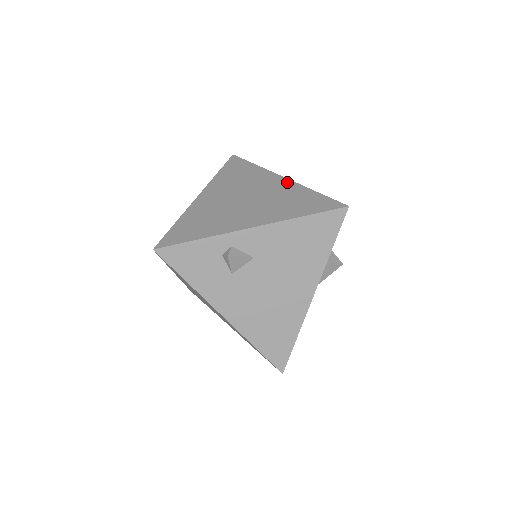
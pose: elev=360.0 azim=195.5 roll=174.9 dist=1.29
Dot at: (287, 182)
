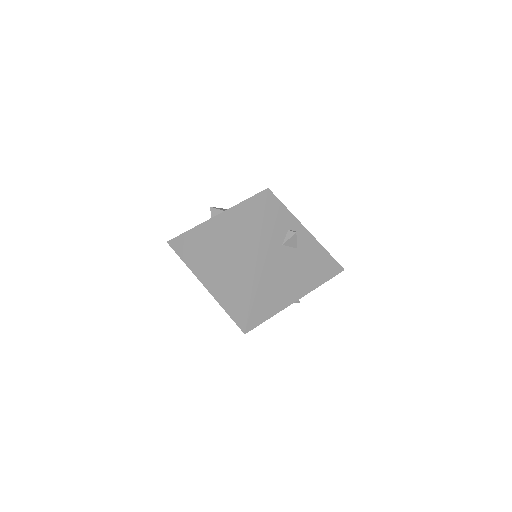
Dot at: occluded
